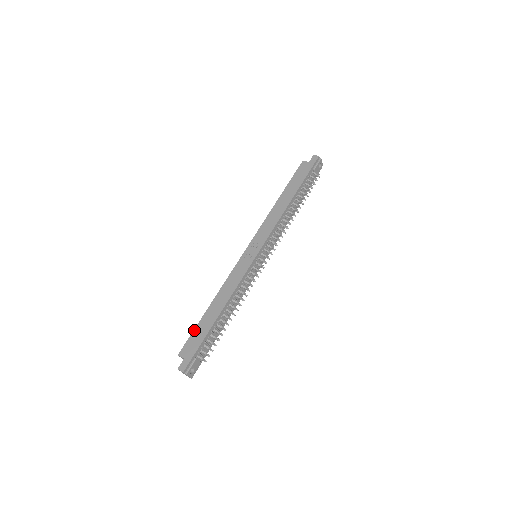
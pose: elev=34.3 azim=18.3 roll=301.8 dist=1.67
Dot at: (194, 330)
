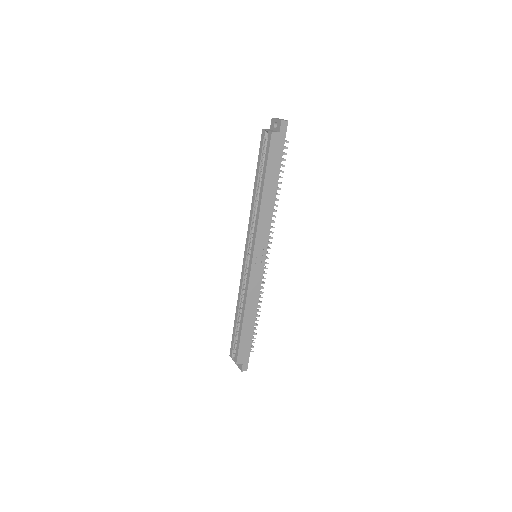
Dot at: (240, 344)
